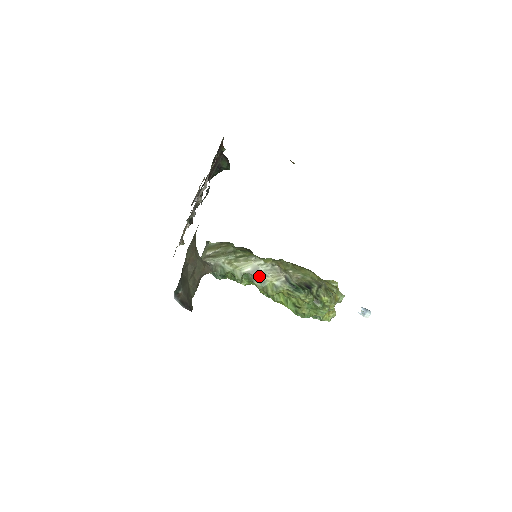
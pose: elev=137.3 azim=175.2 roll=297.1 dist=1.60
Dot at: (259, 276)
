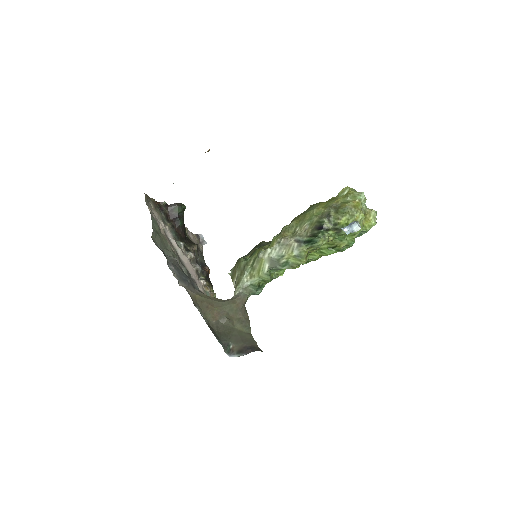
Dot at: (279, 262)
